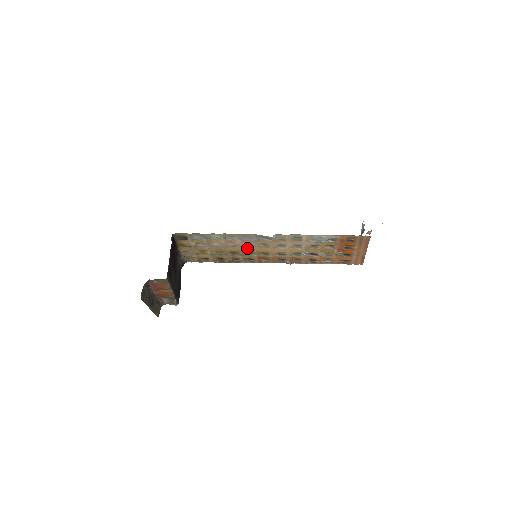
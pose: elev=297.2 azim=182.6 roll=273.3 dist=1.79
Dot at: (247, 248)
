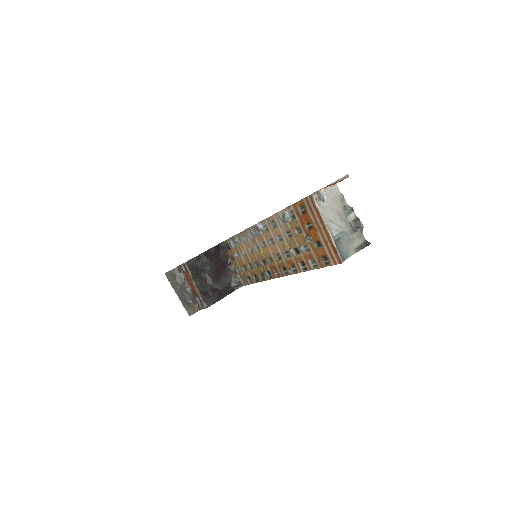
Dot at: (259, 253)
